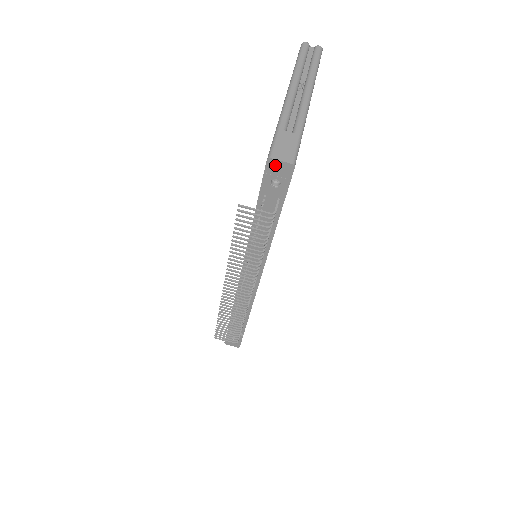
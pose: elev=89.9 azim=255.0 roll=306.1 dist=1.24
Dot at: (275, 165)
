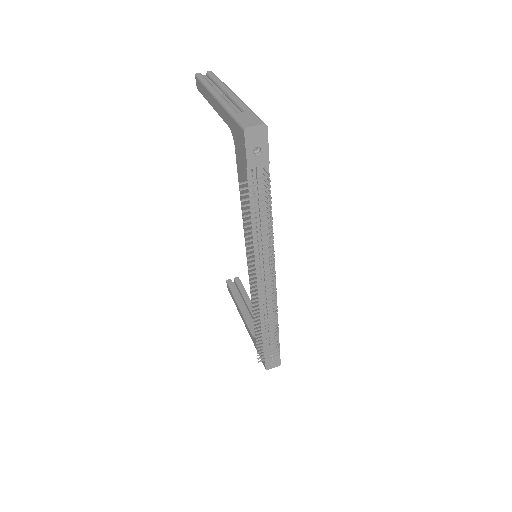
Dot at: (252, 133)
